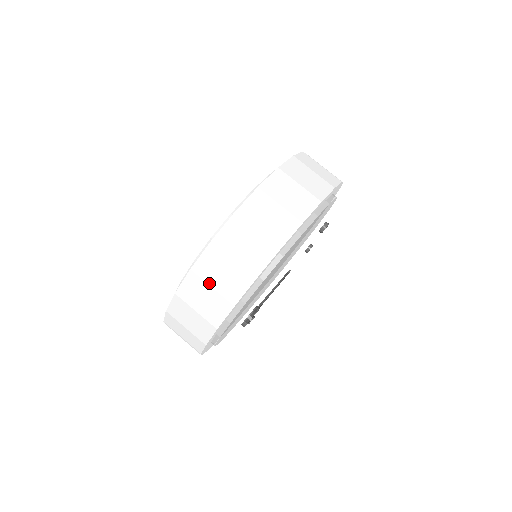
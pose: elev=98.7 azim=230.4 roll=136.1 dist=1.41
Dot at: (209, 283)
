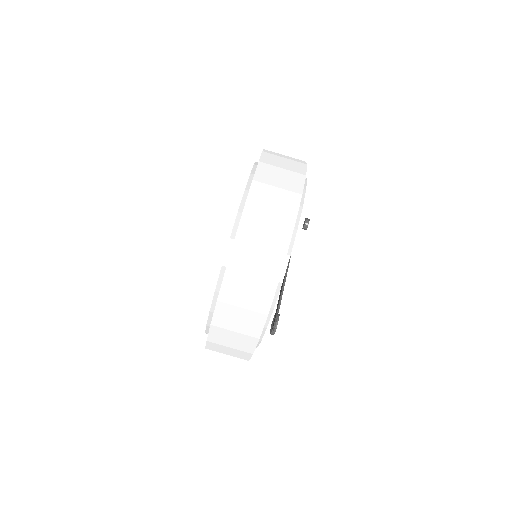
Dot at: (231, 329)
